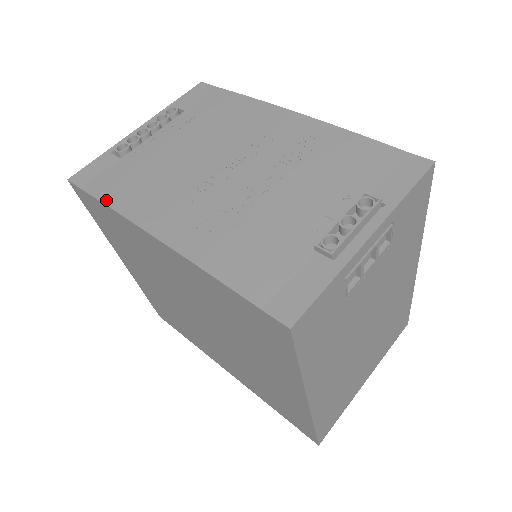
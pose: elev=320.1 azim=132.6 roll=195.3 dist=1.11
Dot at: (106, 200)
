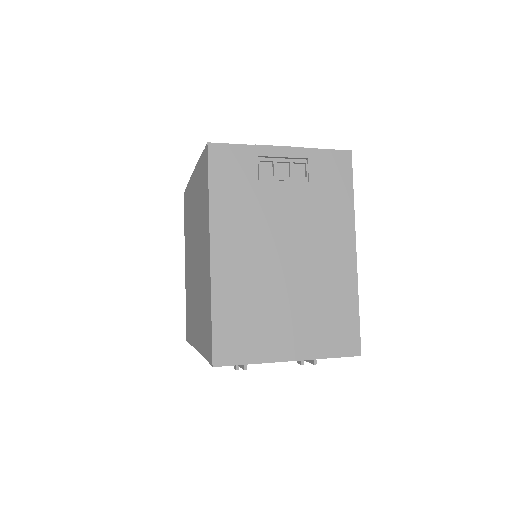
Dot at: occluded
